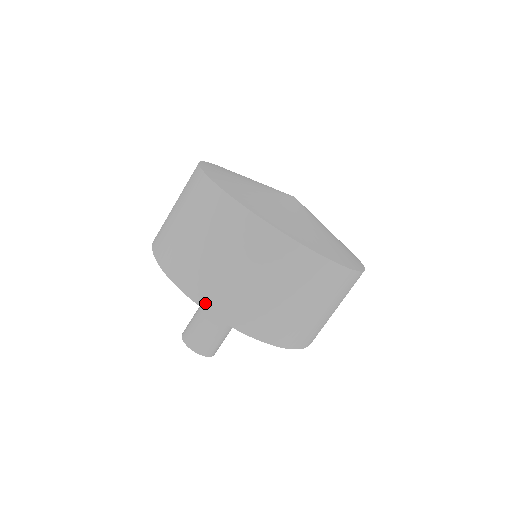
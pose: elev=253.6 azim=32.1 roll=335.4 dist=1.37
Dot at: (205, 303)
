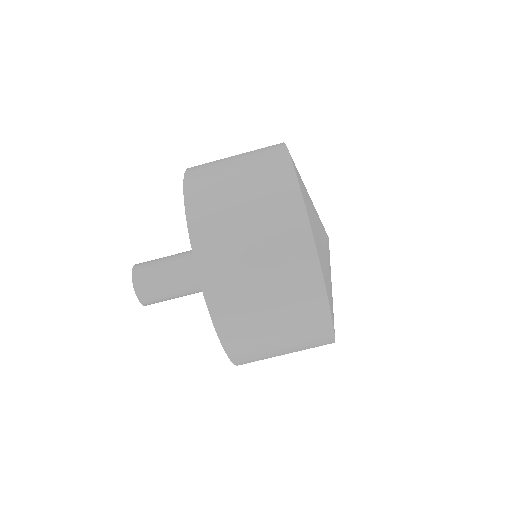
Dot at: (197, 242)
